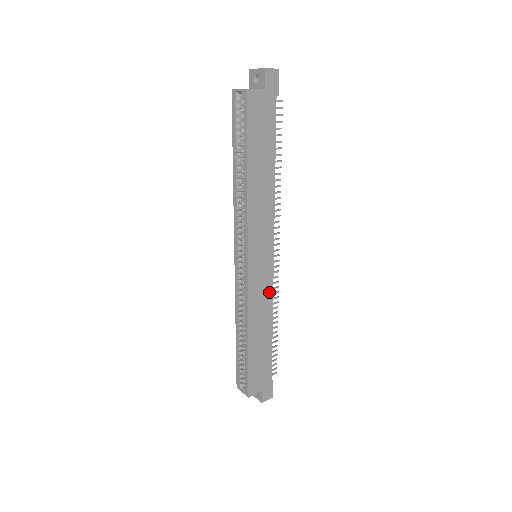
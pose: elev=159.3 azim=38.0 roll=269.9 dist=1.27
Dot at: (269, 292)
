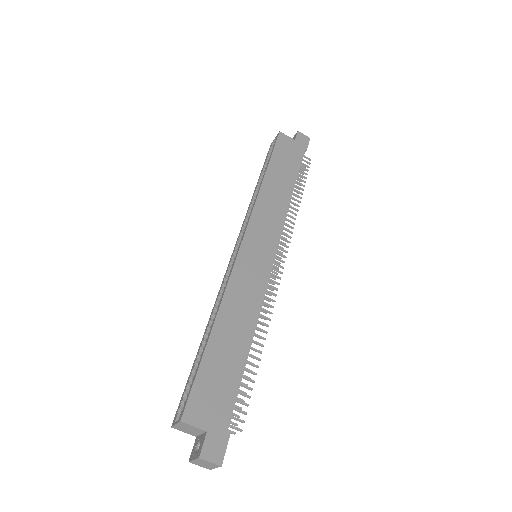
Dot at: (260, 290)
